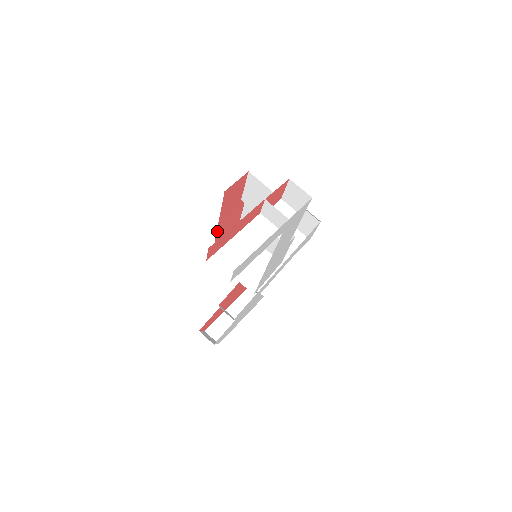
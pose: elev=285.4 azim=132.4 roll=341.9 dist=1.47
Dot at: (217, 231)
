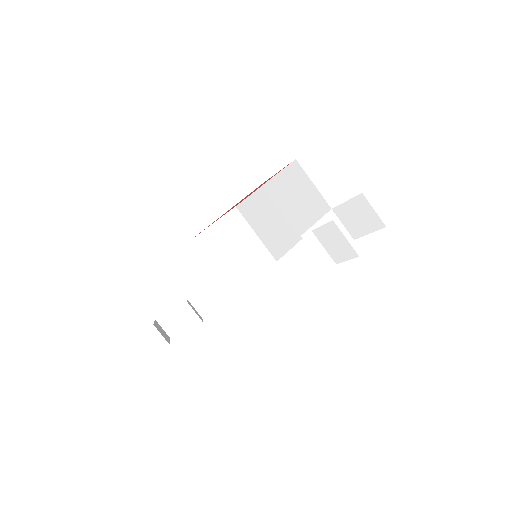
Dot at: occluded
